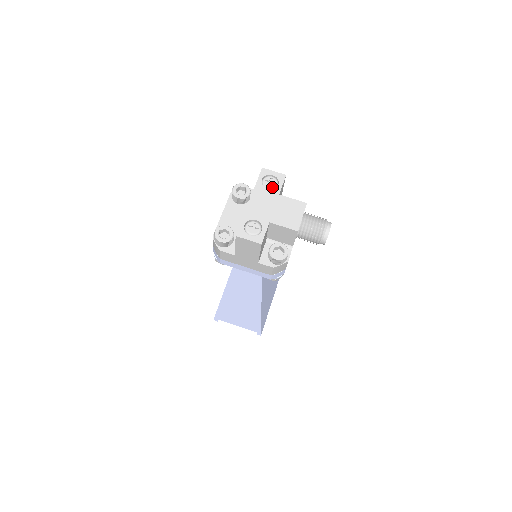
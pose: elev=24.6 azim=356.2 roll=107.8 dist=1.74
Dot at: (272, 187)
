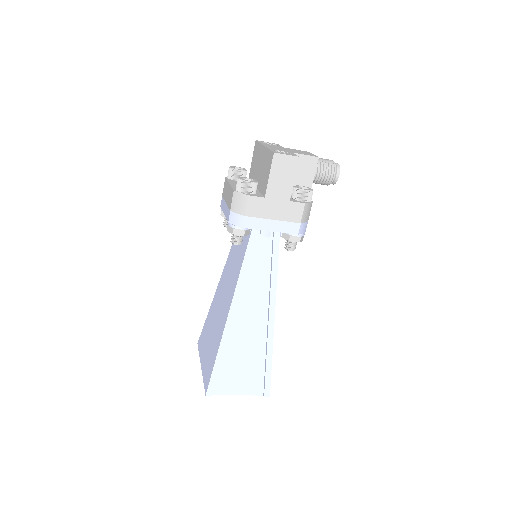
Dot at: (274, 145)
